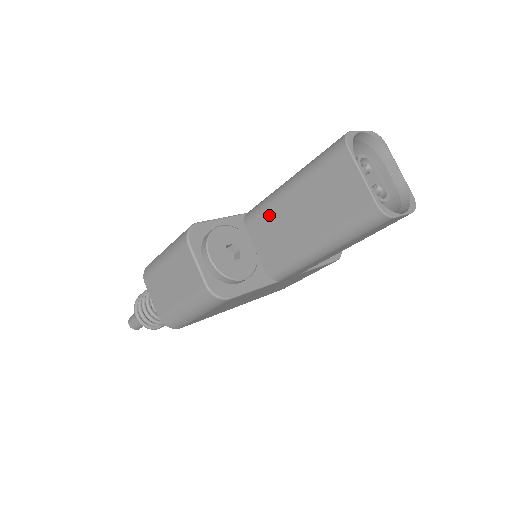
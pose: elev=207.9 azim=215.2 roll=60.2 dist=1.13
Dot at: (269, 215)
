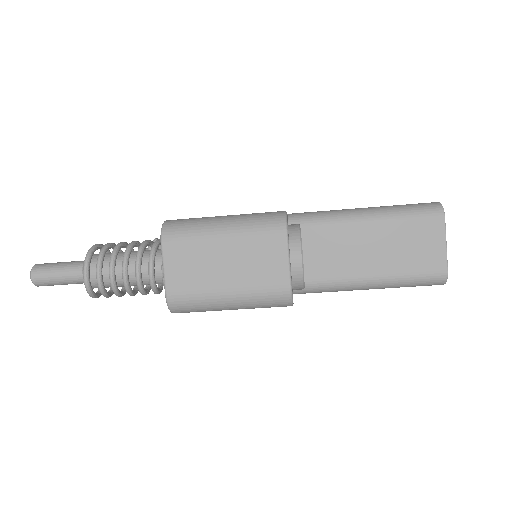
Dot at: (328, 232)
